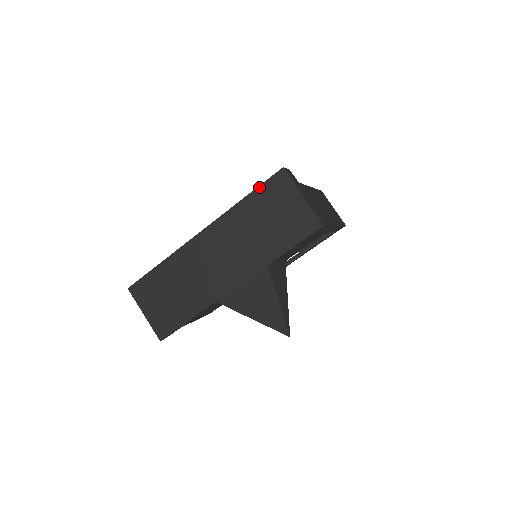
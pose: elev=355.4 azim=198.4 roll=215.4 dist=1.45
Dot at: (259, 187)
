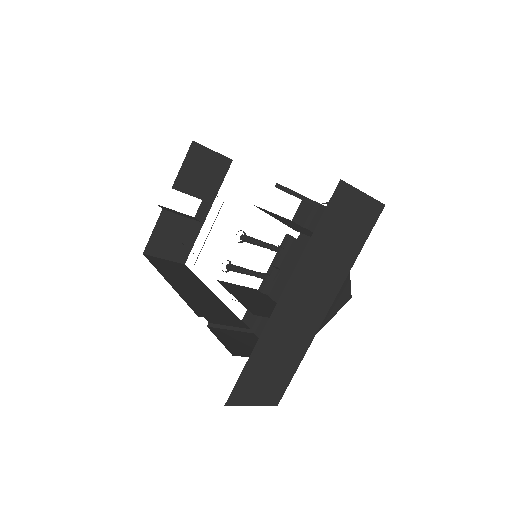
Dot at: (323, 214)
